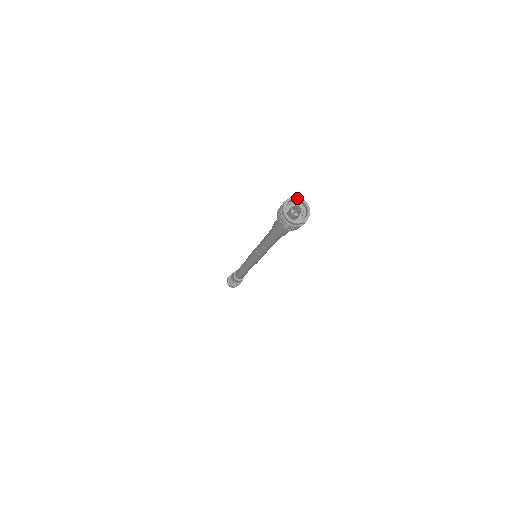
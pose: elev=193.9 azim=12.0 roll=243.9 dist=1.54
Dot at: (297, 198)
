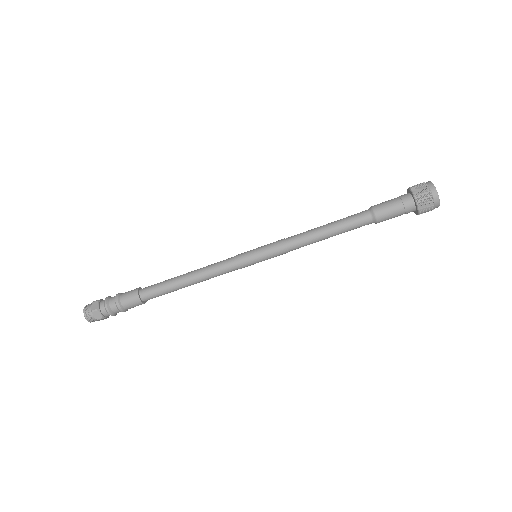
Dot at: occluded
